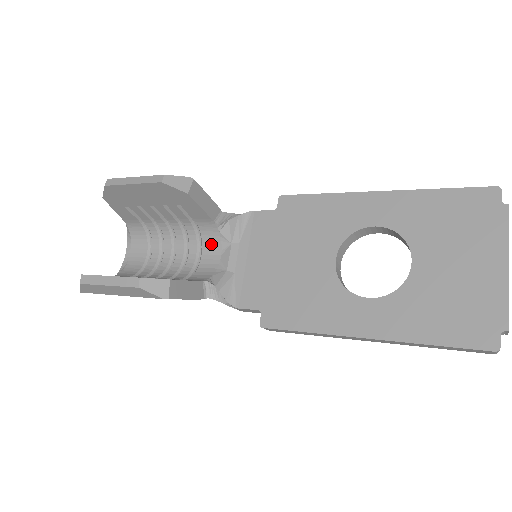
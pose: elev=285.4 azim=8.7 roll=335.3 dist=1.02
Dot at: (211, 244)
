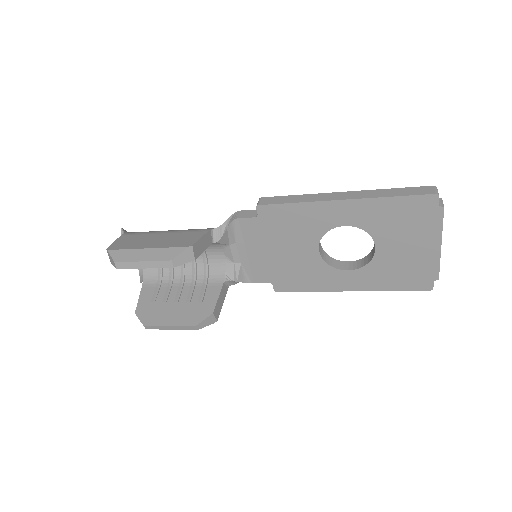
Dot at: (211, 247)
